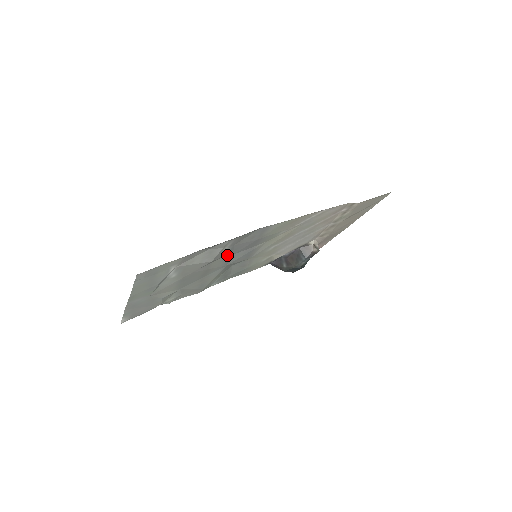
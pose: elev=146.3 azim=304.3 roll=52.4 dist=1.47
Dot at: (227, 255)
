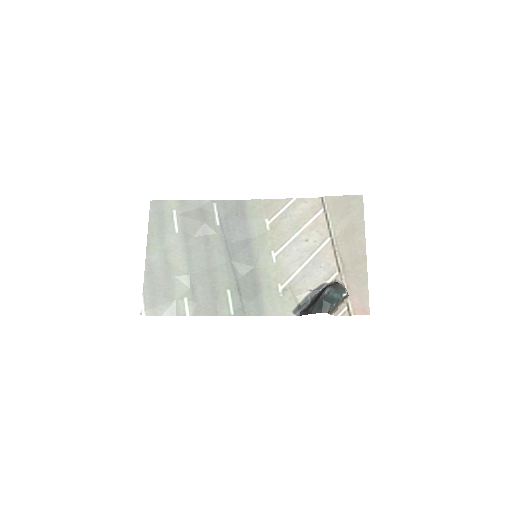
Dot at: (223, 237)
